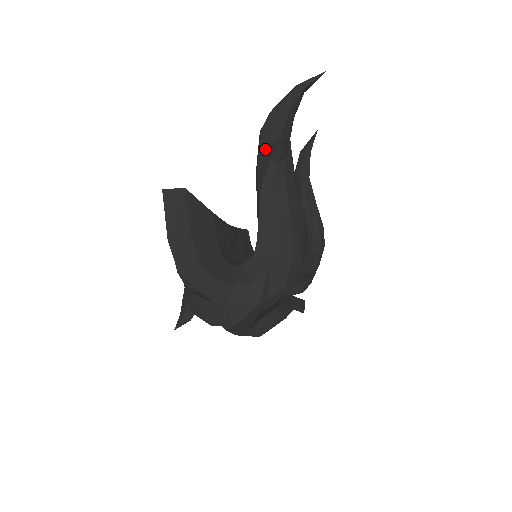
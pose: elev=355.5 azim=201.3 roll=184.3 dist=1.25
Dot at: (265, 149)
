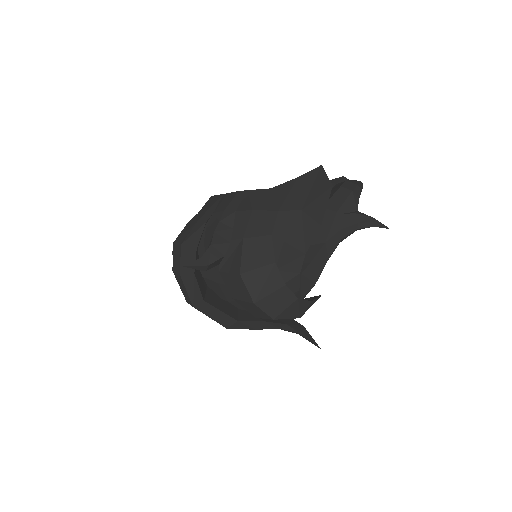
Dot at: (350, 208)
